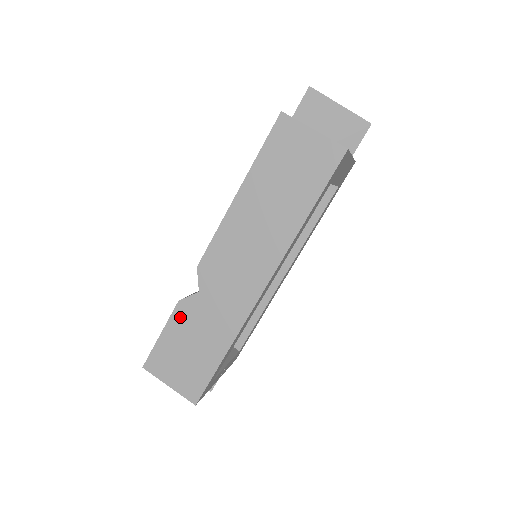
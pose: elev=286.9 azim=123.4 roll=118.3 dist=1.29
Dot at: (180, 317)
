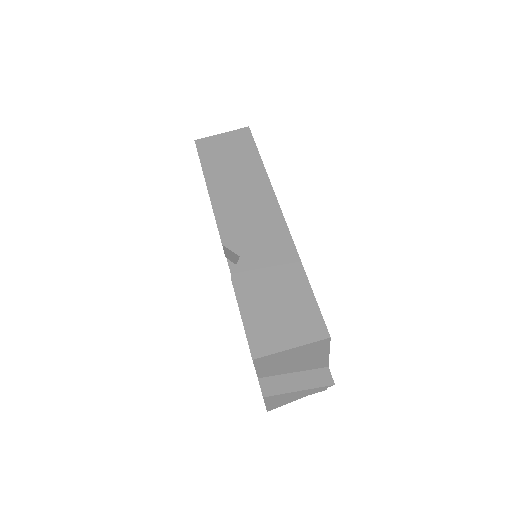
Dot at: (244, 286)
